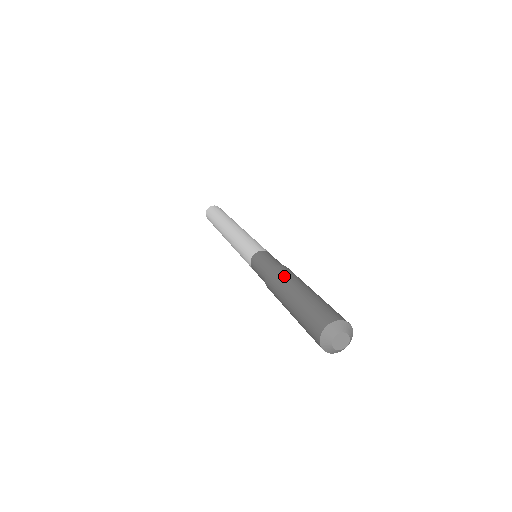
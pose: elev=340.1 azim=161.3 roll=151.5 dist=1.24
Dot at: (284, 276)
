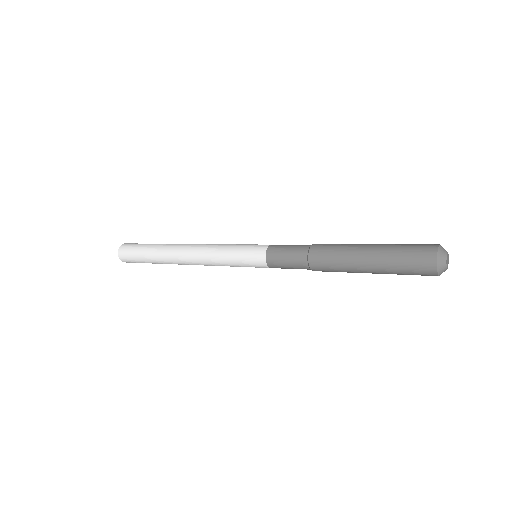
Dot at: occluded
